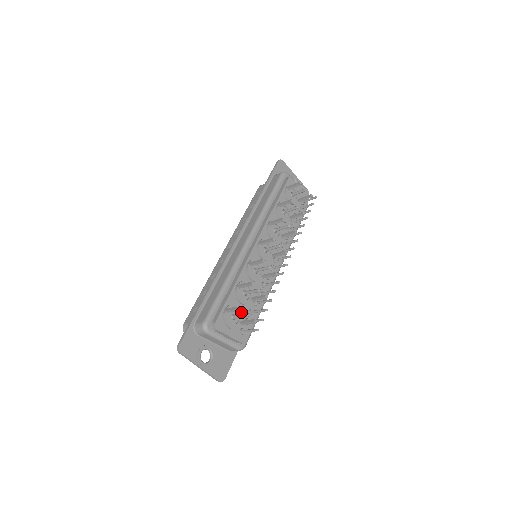
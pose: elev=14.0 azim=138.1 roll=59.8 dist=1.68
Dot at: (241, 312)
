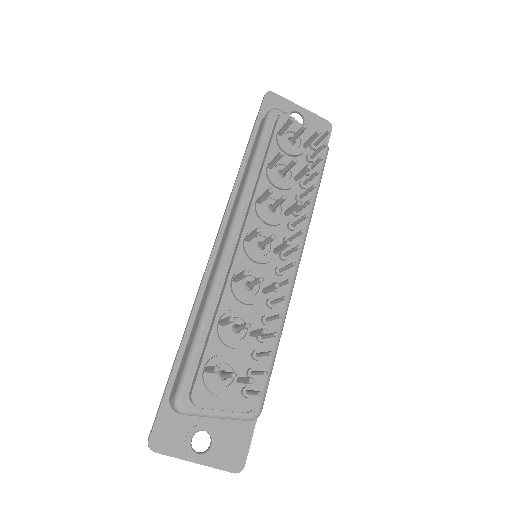
Dot at: (235, 363)
